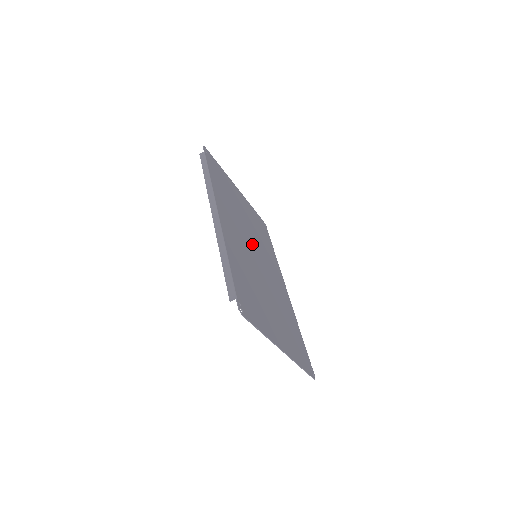
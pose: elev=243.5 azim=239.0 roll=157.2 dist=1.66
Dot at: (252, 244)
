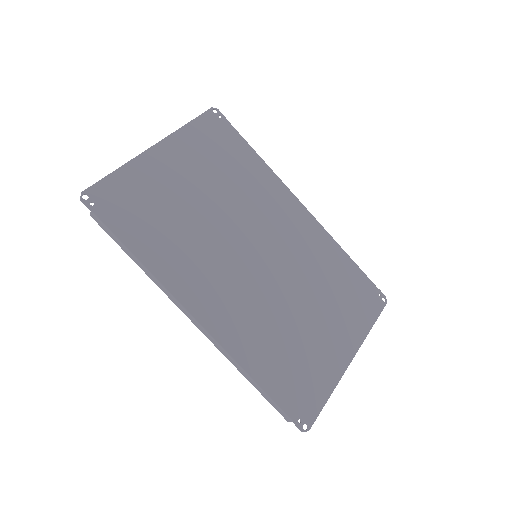
Dot at: (241, 244)
